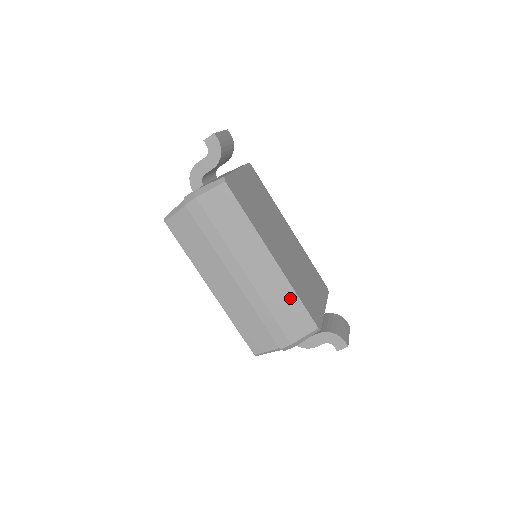
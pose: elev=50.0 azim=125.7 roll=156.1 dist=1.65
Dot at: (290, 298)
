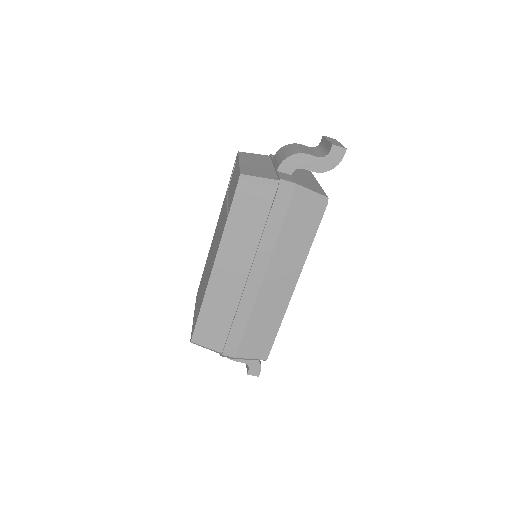
Dot at: (272, 325)
